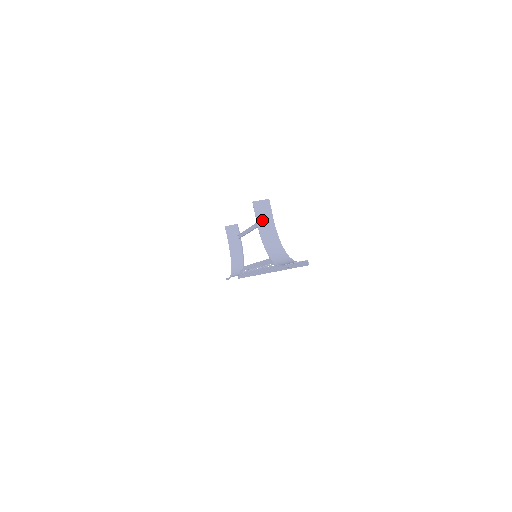
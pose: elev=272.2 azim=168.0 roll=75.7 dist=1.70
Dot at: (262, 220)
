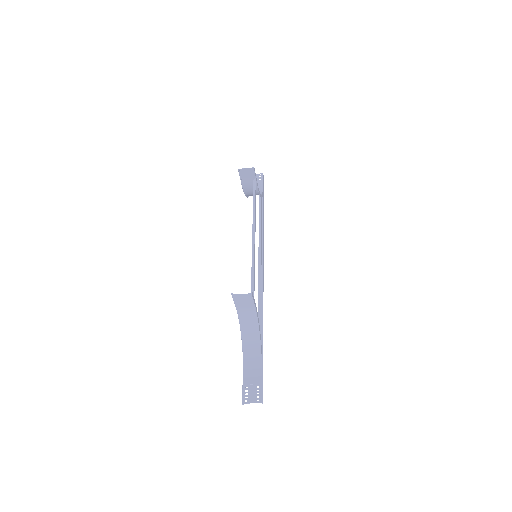
Dot at: (242, 307)
